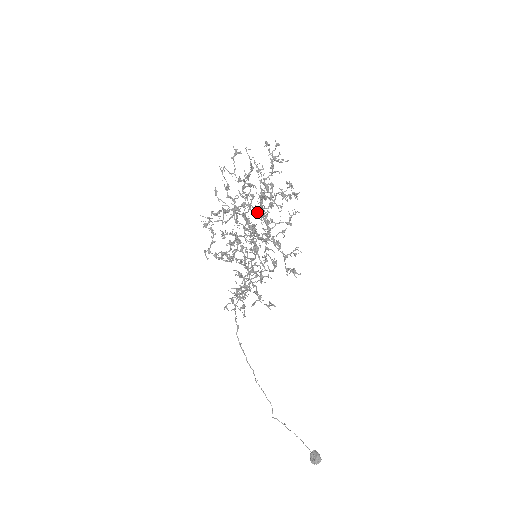
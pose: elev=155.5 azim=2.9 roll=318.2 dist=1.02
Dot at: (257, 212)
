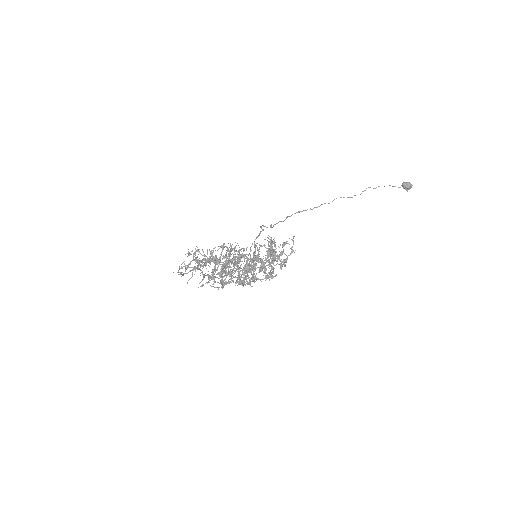
Dot at: occluded
